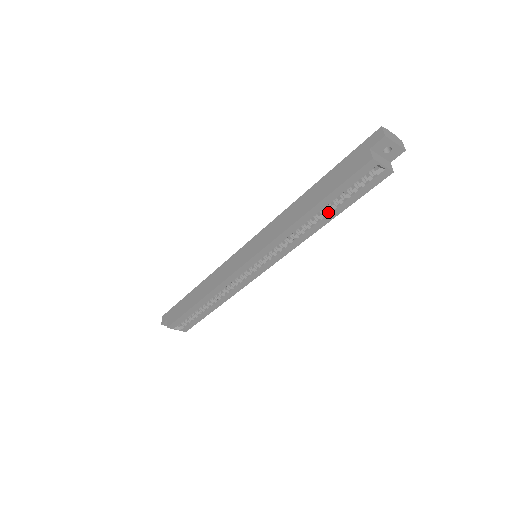
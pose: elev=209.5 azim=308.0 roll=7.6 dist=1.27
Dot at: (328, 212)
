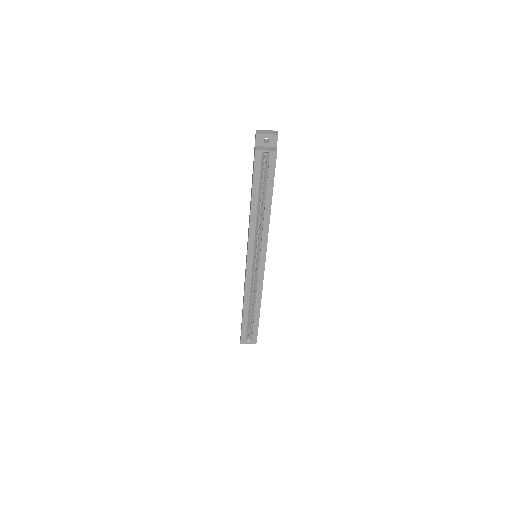
Dot at: (264, 199)
